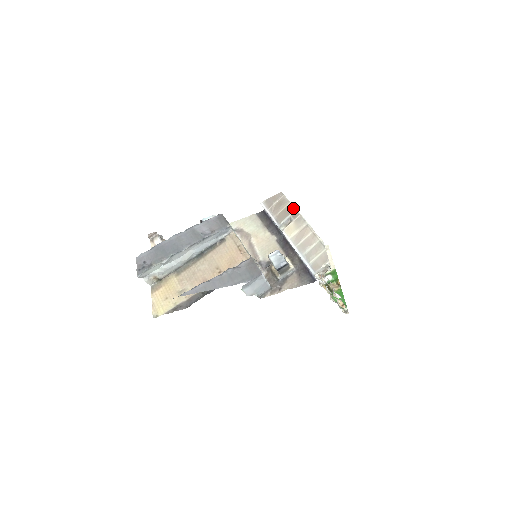
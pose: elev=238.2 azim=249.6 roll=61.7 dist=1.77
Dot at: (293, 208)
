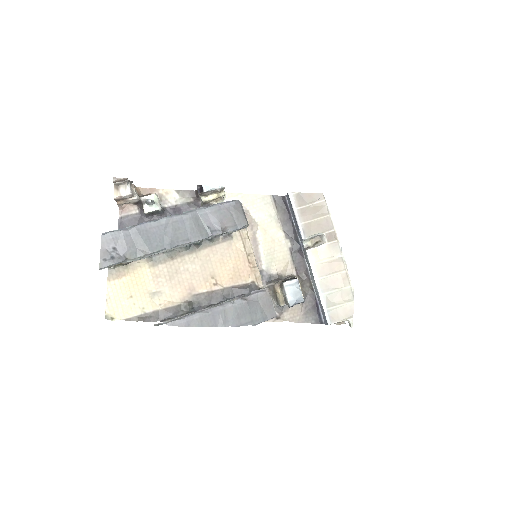
Dot at: (332, 226)
